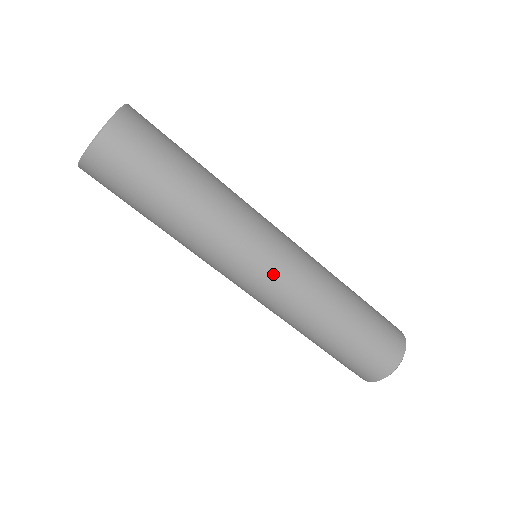
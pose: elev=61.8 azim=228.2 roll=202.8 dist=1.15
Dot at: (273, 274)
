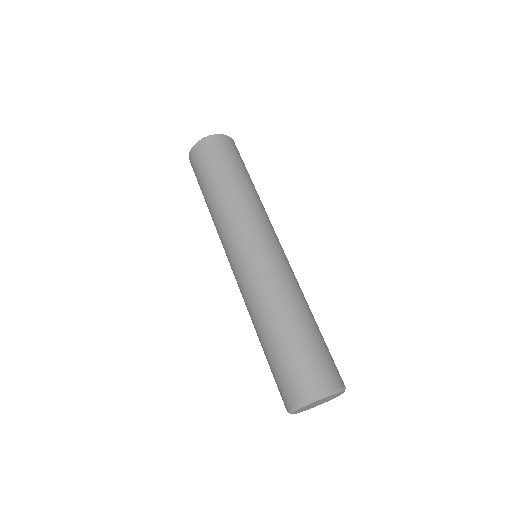
Dot at: (252, 255)
